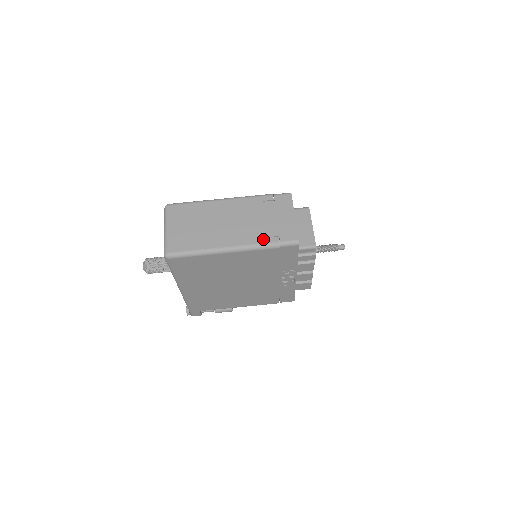
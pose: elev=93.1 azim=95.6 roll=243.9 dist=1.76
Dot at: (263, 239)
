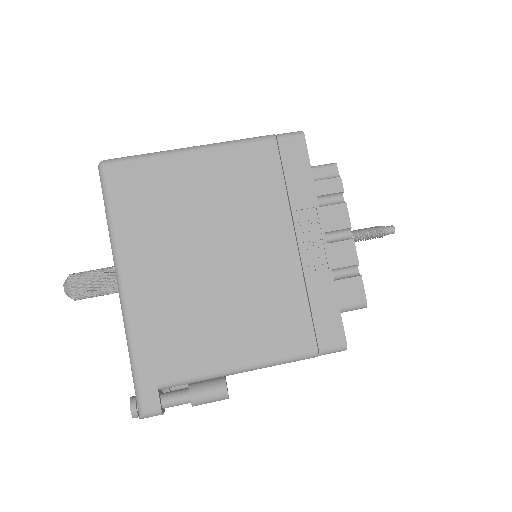
Dot at: occluded
